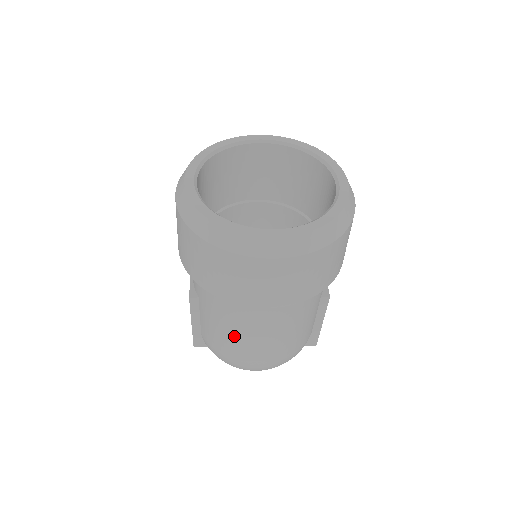
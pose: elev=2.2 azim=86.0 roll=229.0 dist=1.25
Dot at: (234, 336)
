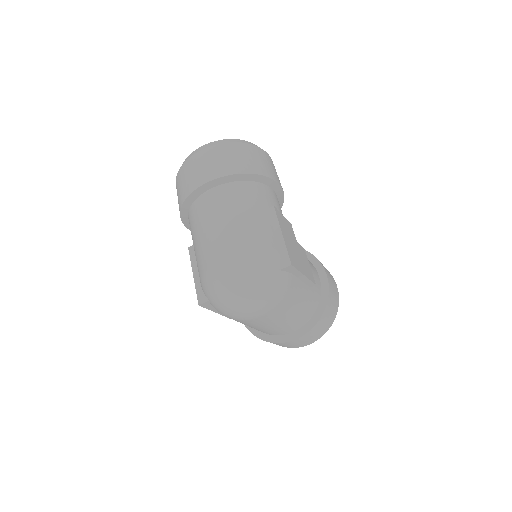
Dot at: (204, 238)
